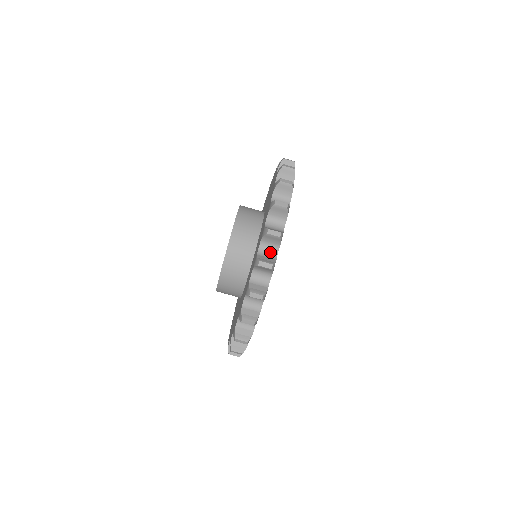
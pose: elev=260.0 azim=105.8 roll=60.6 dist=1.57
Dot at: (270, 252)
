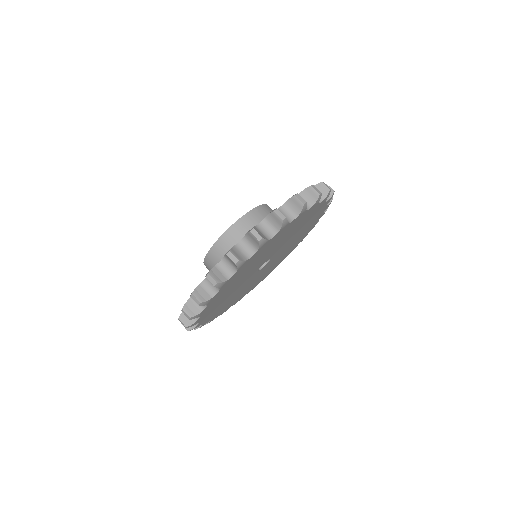
Dot at: occluded
